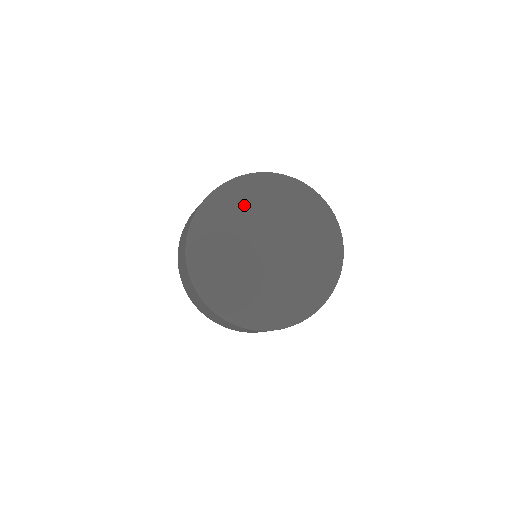
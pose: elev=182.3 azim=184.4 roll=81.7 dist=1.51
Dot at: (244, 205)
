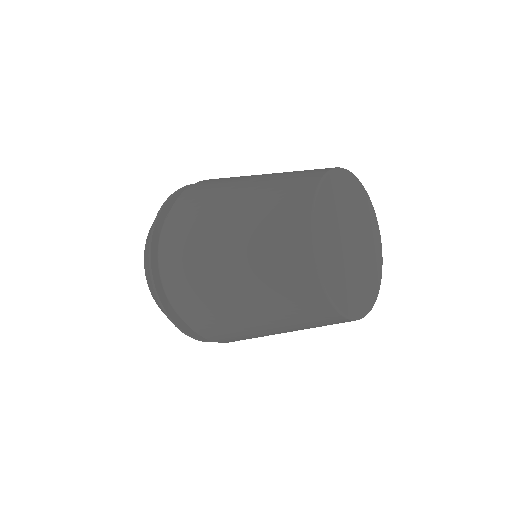
Dot at: (352, 197)
